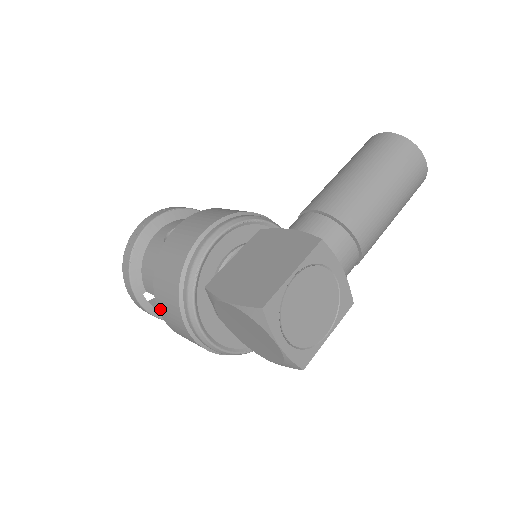
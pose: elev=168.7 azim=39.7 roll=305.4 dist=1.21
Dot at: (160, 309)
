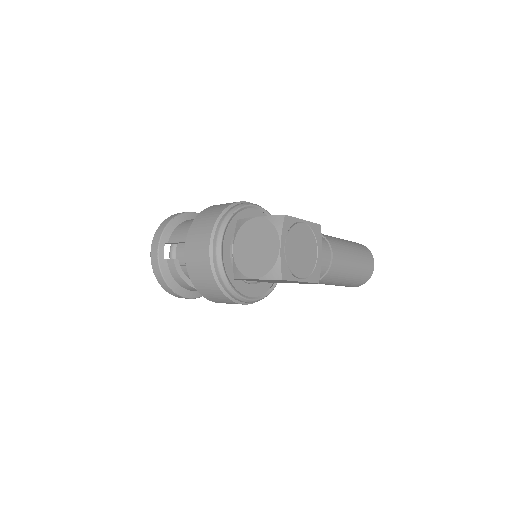
Dot at: (190, 232)
